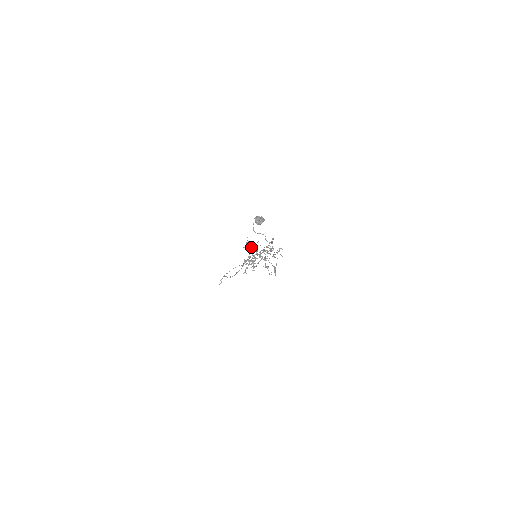
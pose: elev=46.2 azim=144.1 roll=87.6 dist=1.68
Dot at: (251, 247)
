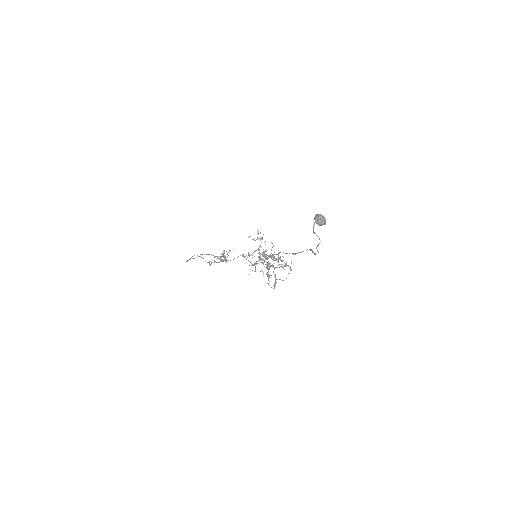
Dot at: occluded
